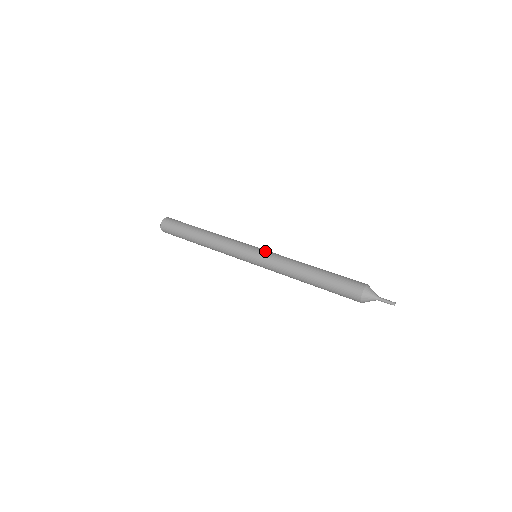
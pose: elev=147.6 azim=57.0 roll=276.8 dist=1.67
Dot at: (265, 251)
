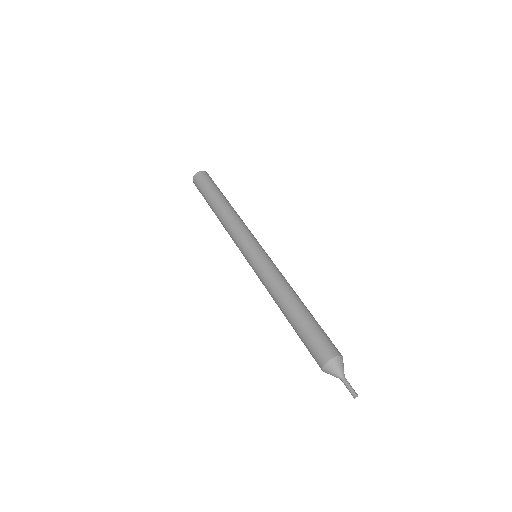
Dot at: (262, 256)
